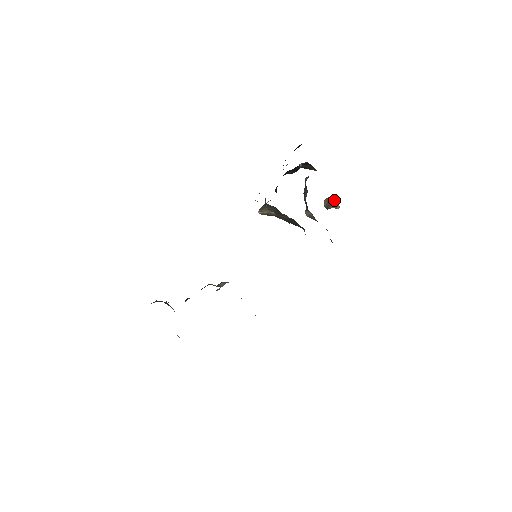
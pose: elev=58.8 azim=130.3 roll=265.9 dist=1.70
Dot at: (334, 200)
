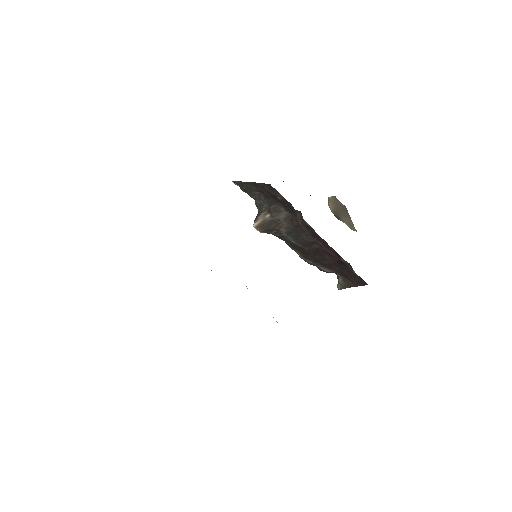
Dot at: (346, 215)
